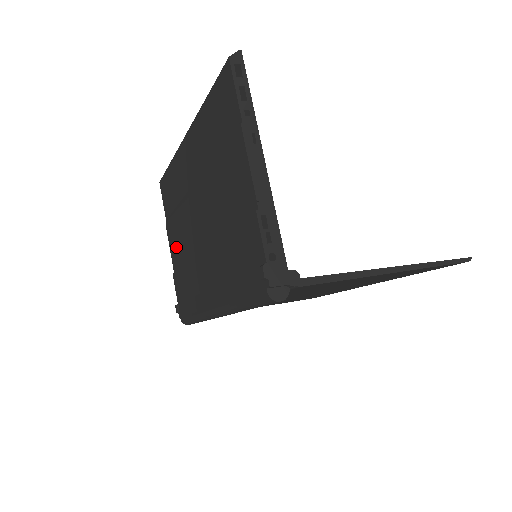
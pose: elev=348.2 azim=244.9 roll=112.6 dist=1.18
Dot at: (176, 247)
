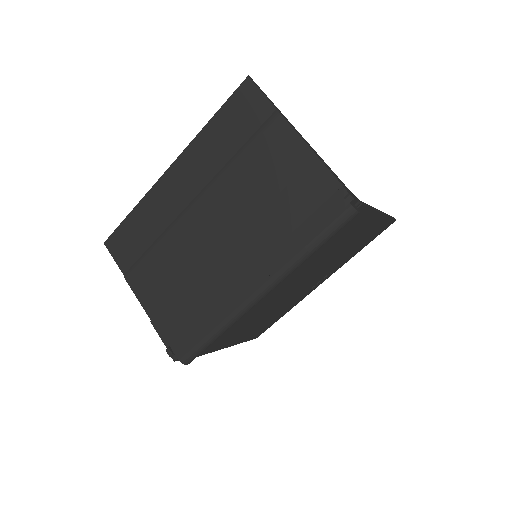
Dot at: (156, 286)
